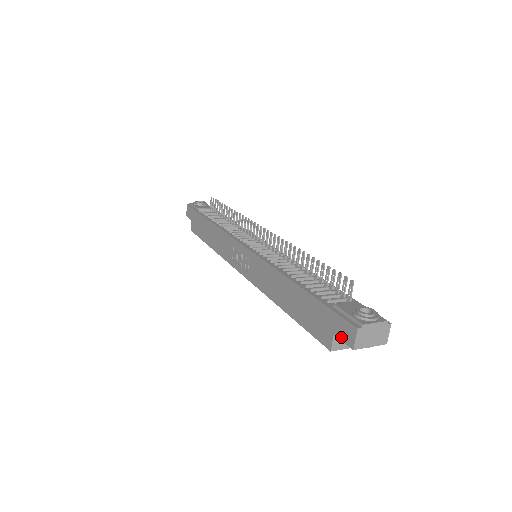
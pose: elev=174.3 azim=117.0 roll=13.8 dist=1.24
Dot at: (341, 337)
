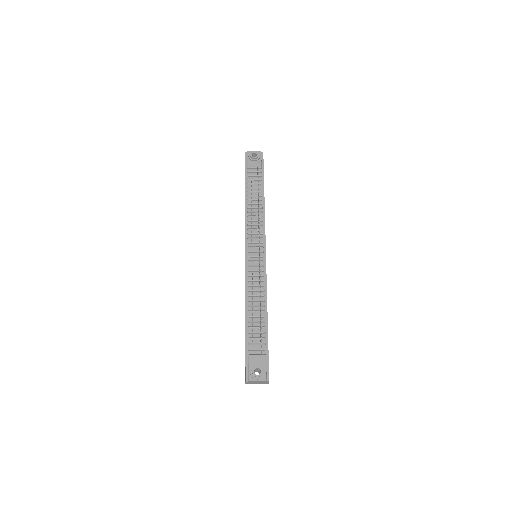
Dot at: occluded
